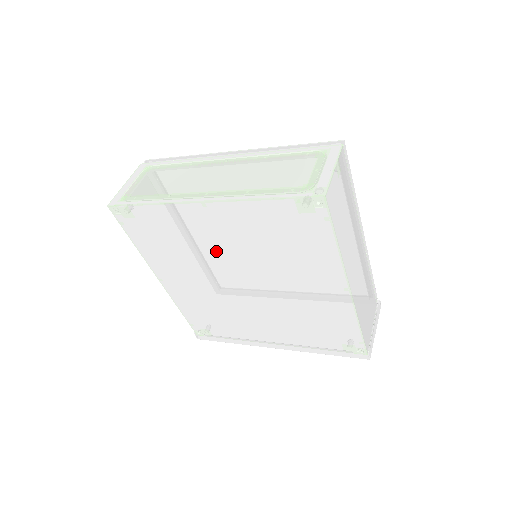
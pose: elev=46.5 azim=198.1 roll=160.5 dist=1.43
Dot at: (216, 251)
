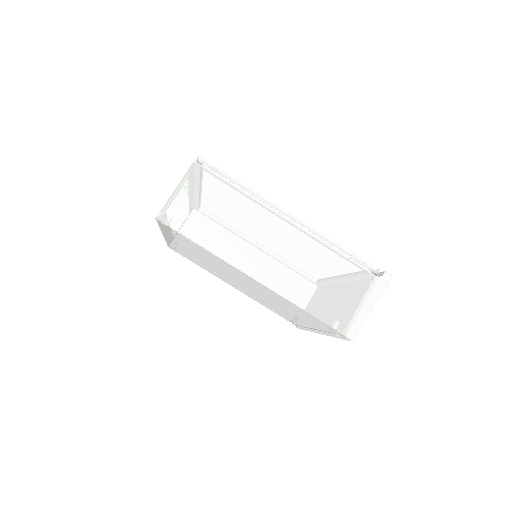
Dot at: (206, 263)
